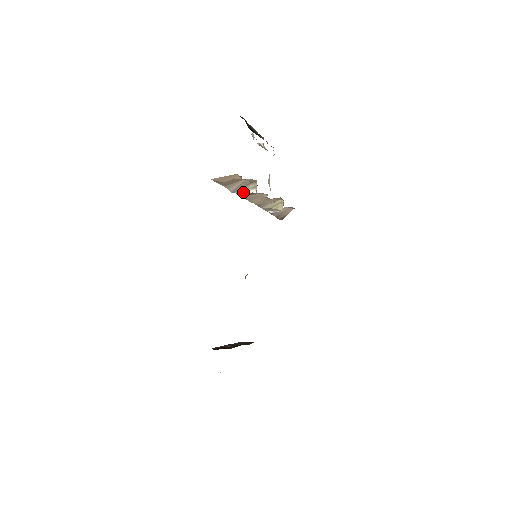
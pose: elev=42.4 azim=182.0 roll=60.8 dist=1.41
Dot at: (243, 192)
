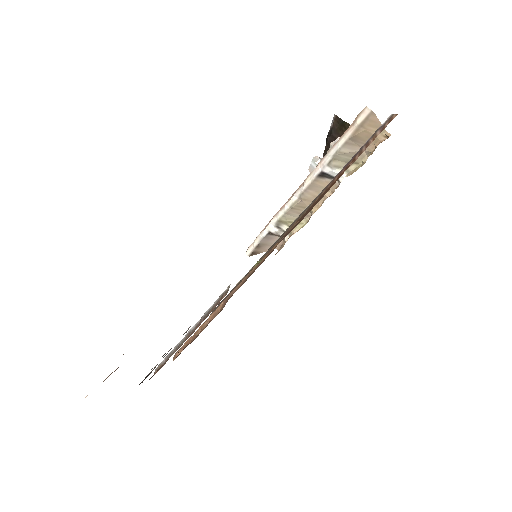
Dot at: (335, 167)
